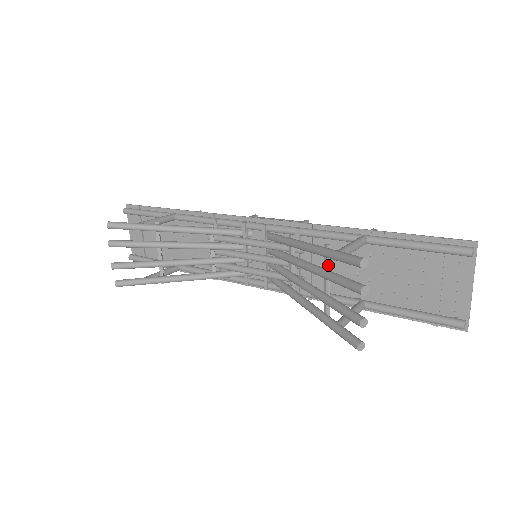
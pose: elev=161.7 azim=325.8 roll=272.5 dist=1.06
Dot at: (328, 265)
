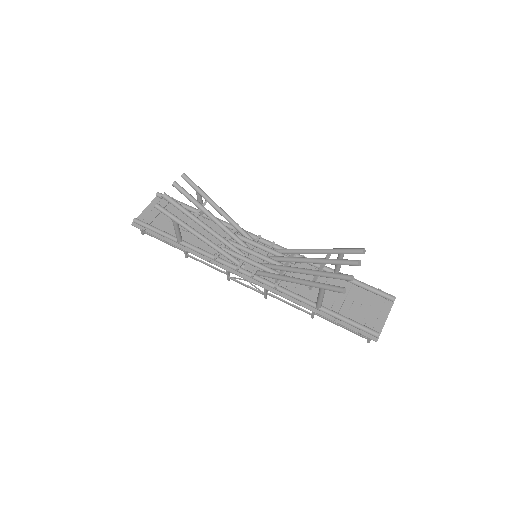
Dot at: occluded
